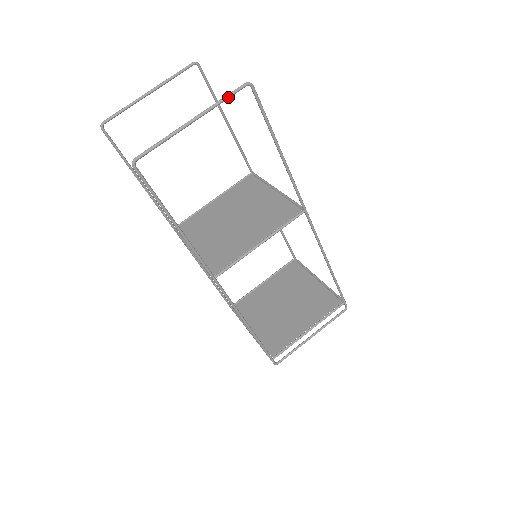
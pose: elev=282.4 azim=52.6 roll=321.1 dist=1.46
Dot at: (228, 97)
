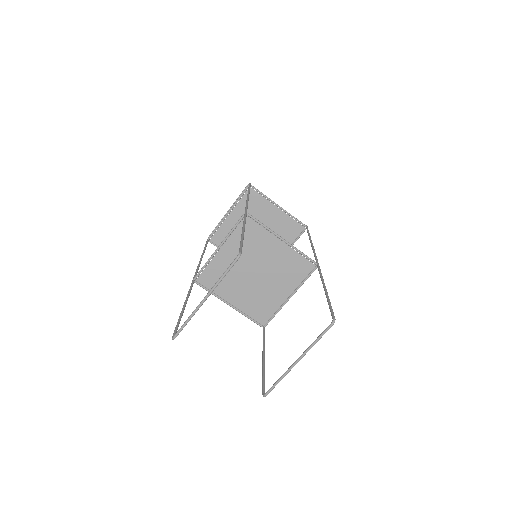
Dot at: occluded
